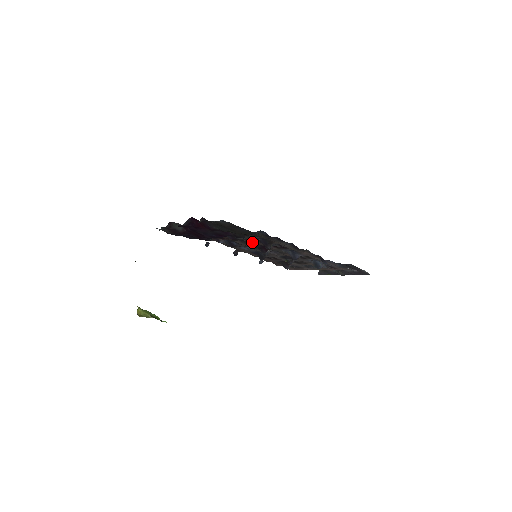
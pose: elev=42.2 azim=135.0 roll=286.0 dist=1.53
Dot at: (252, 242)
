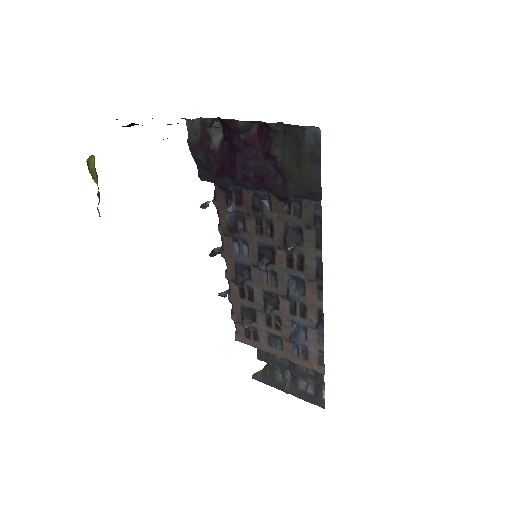
Dot at: (269, 233)
